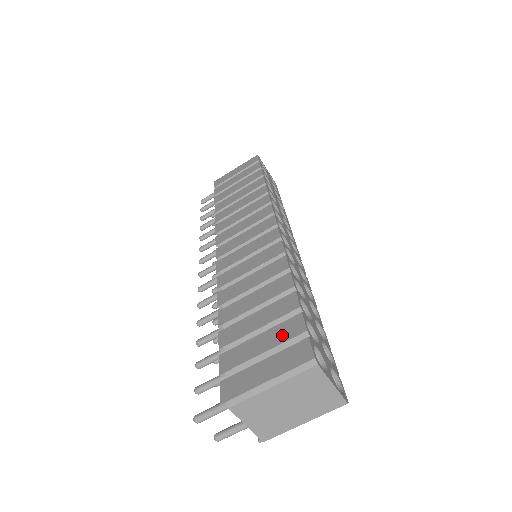
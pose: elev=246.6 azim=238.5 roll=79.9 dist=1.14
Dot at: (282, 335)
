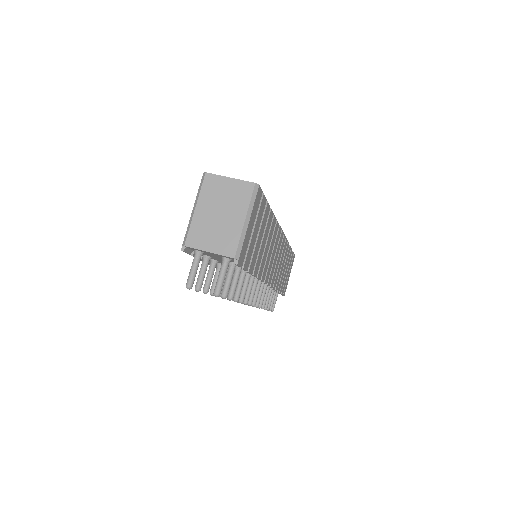
Dot at: occluded
